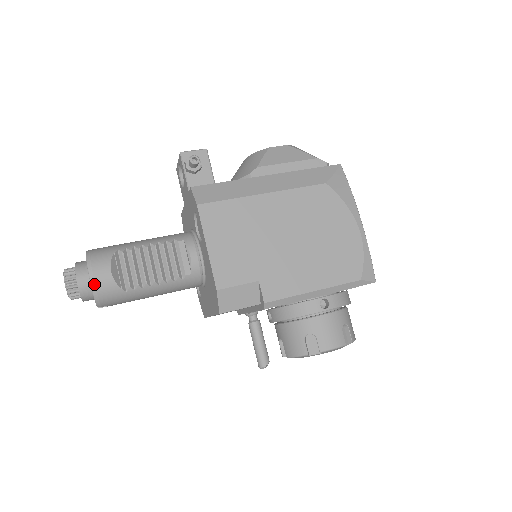
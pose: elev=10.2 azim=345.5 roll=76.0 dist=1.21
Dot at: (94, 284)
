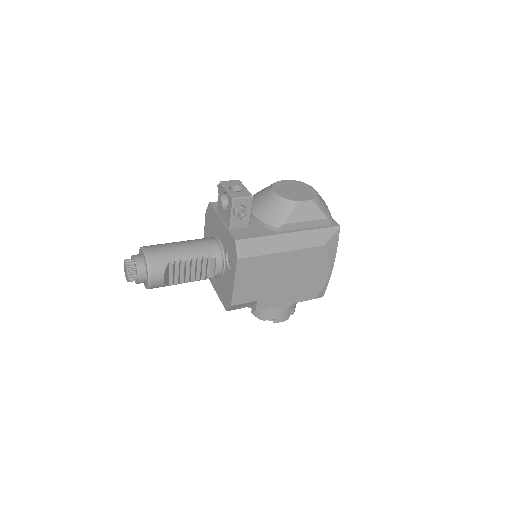
Dot at: (150, 285)
